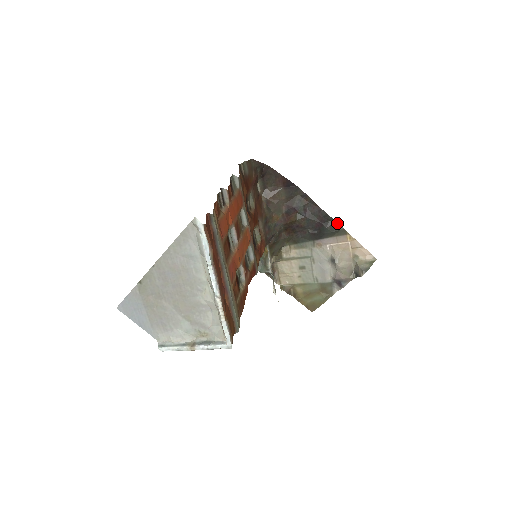
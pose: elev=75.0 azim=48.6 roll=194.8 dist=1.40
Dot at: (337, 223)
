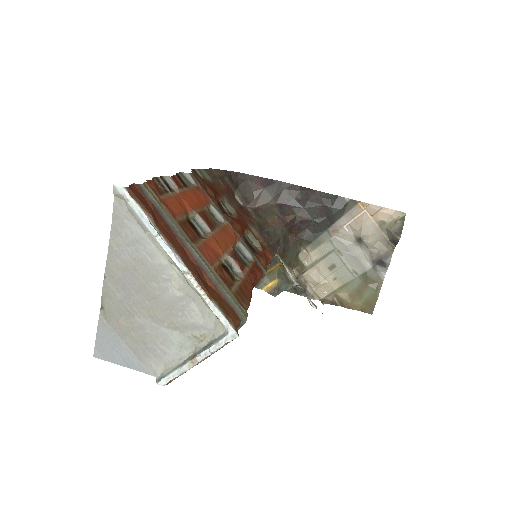
Dot at: (340, 197)
